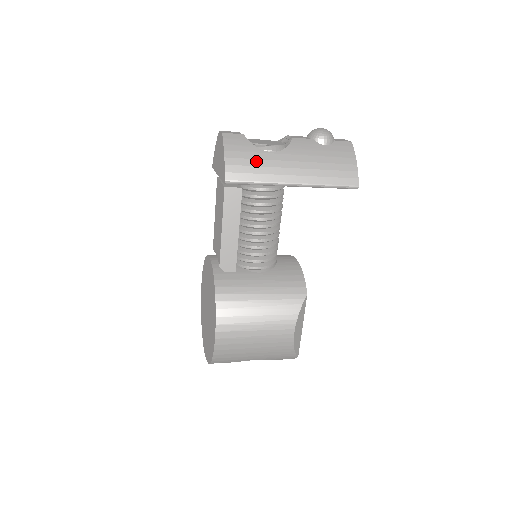
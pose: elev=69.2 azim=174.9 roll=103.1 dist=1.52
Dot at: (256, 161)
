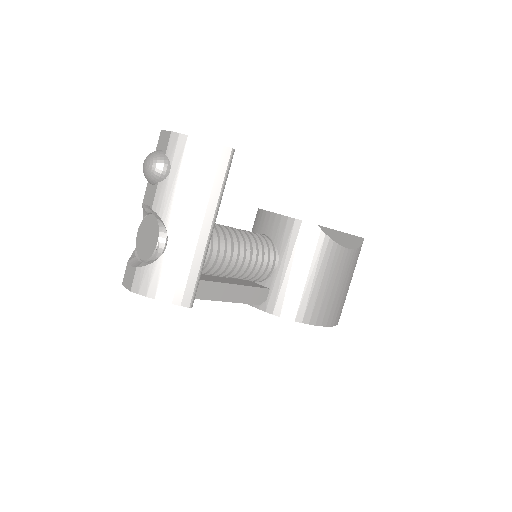
Dot at: (175, 267)
